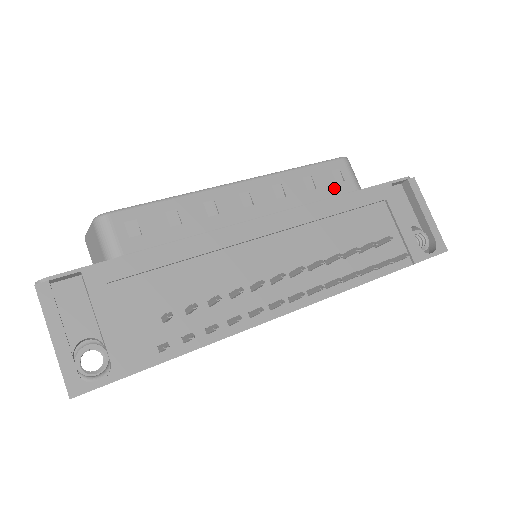
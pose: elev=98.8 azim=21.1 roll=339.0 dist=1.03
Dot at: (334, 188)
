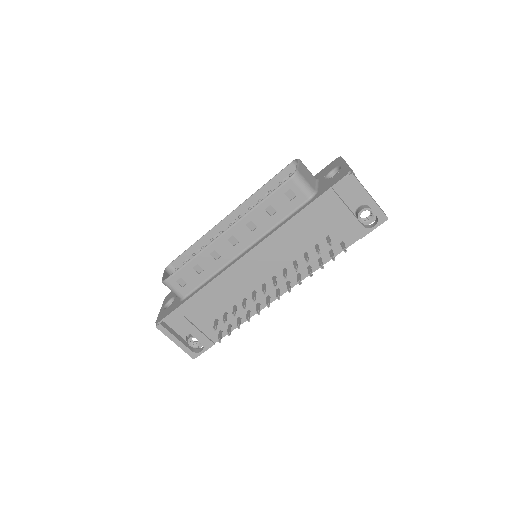
Dot at: (290, 205)
